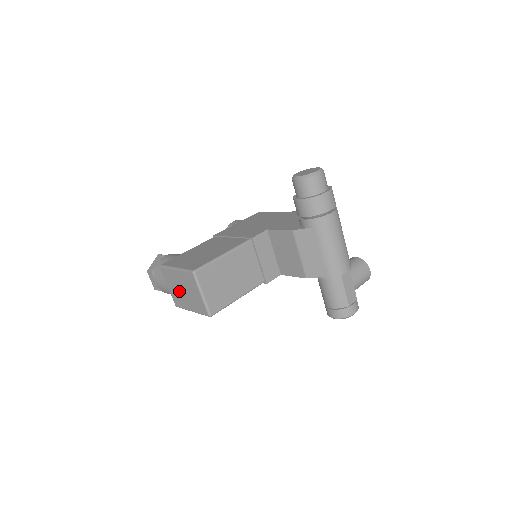
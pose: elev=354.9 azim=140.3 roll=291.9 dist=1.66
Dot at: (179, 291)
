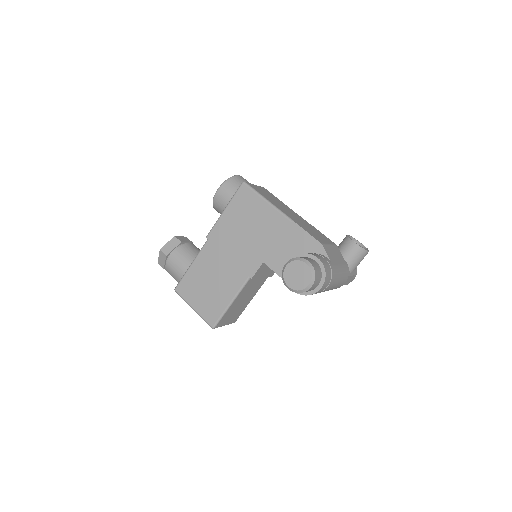
Dot at: occluded
